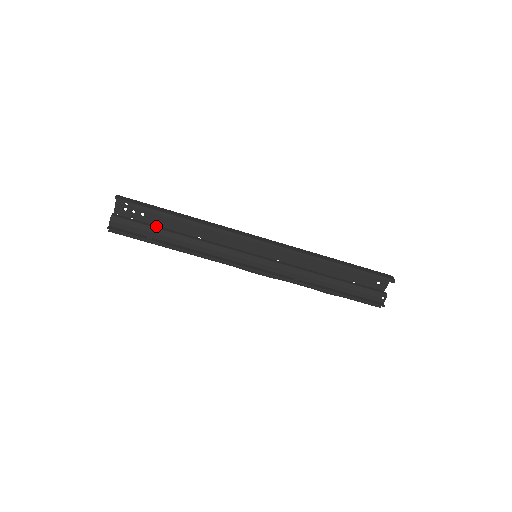
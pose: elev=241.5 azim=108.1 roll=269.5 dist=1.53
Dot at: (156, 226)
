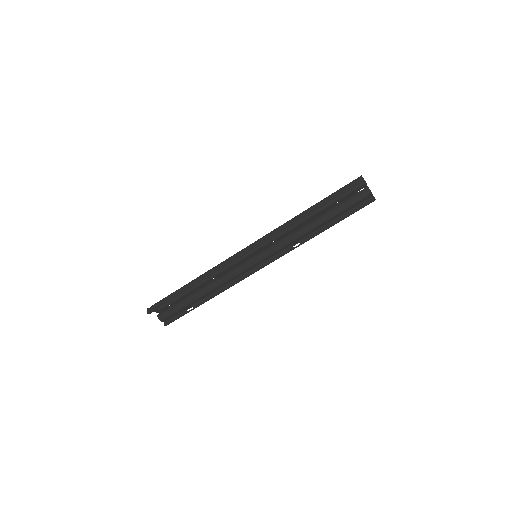
Dot at: (185, 300)
